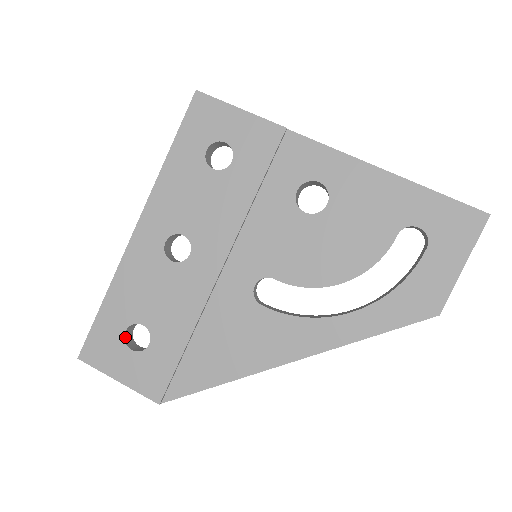
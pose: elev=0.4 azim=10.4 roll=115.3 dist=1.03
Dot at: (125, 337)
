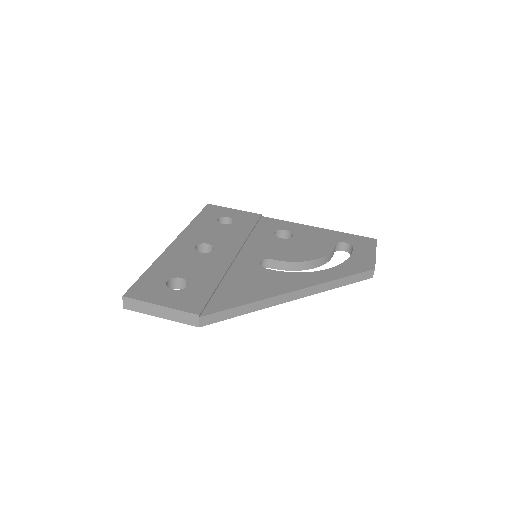
Dot at: (166, 285)
